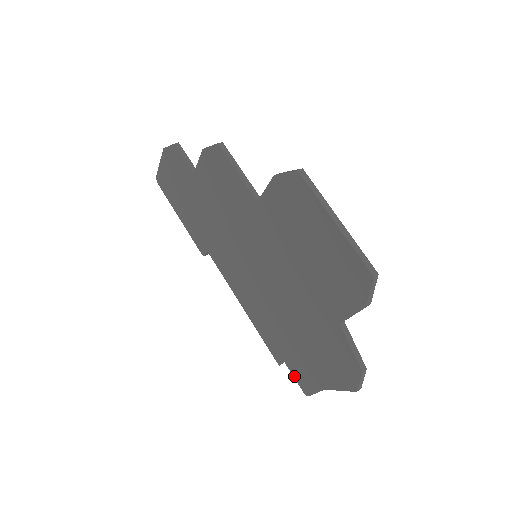
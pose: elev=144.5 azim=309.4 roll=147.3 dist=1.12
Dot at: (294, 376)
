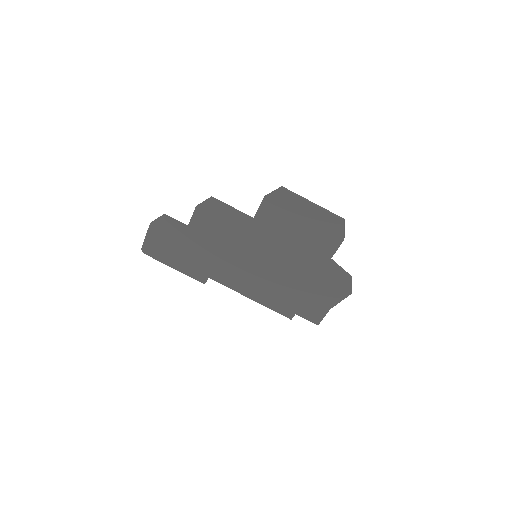
Dot at: (305, 318)
